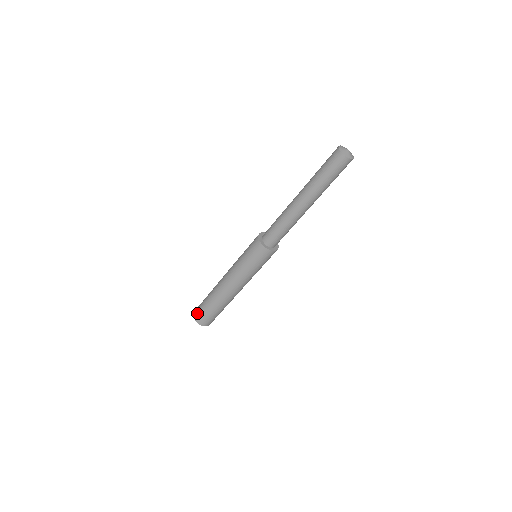
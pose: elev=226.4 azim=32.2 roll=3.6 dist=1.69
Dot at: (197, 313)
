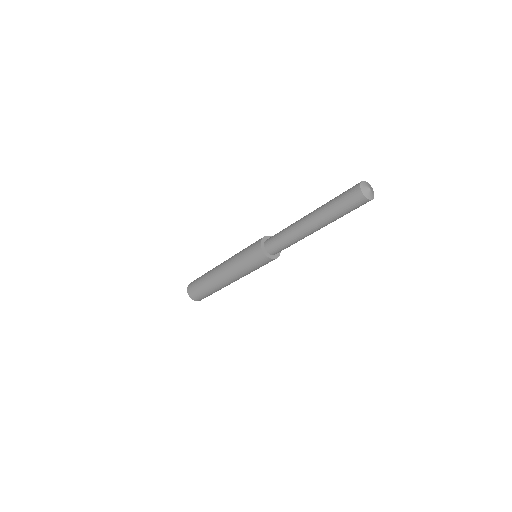
Dot at: (192, 283)
